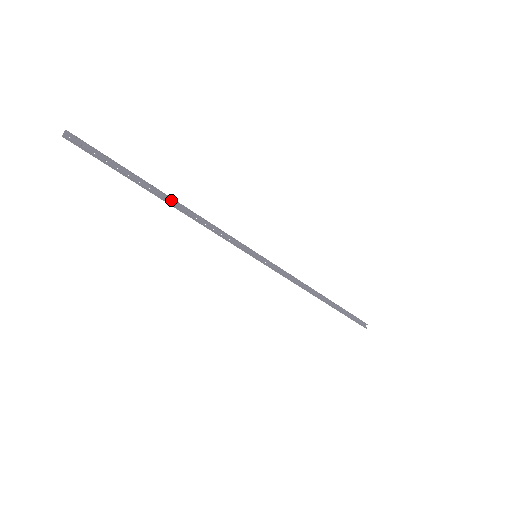
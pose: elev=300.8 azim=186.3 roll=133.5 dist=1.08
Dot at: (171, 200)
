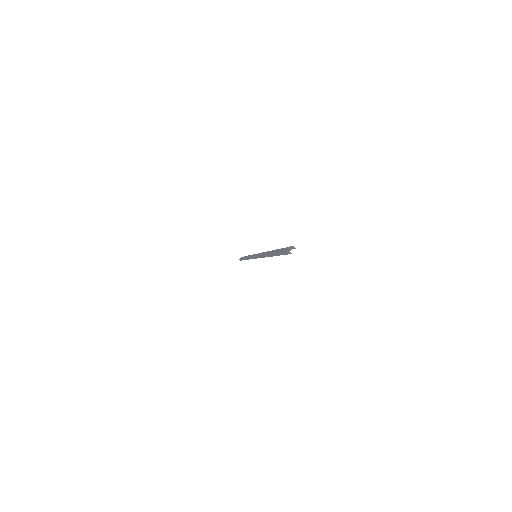
Dot at: (271, 251)
